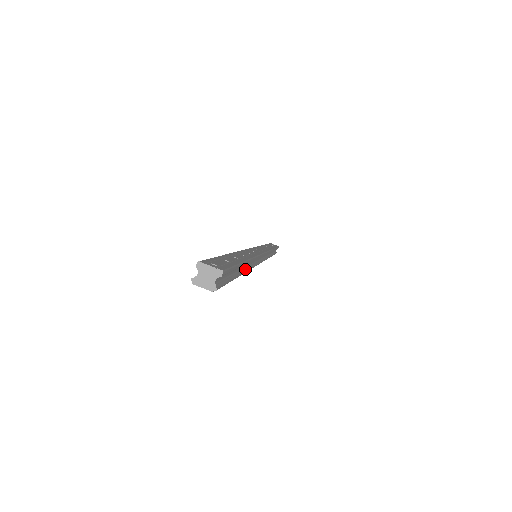
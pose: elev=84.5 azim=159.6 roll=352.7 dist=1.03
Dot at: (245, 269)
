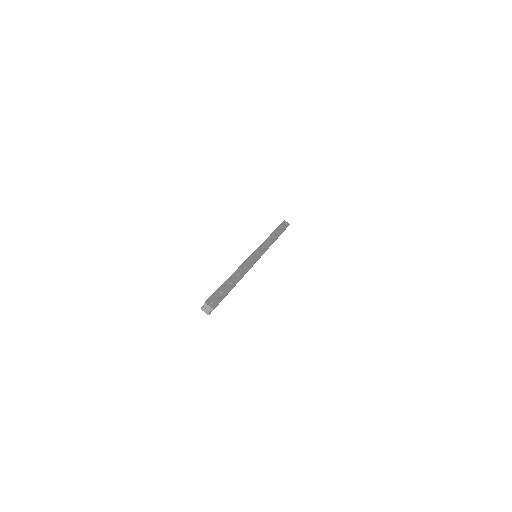
Dot at: occluded
